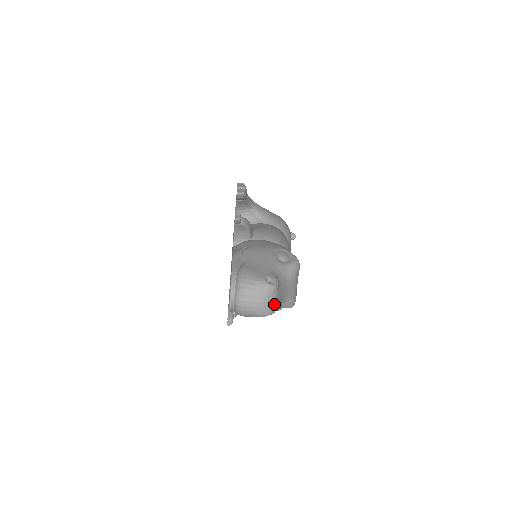
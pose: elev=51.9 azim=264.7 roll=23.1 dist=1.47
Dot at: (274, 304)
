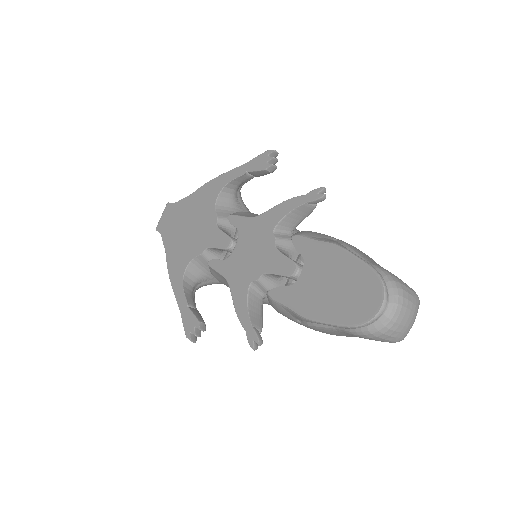
Dot at: occluded
